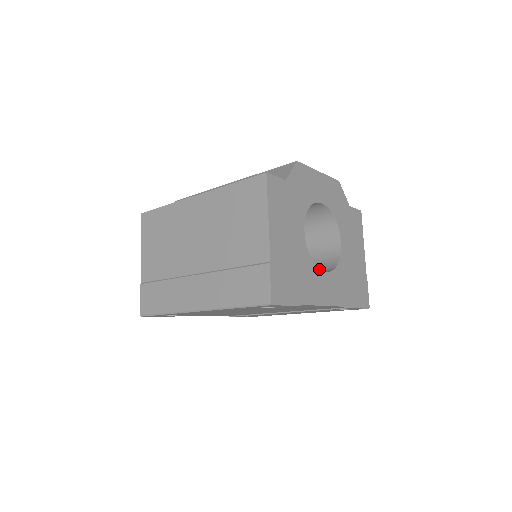
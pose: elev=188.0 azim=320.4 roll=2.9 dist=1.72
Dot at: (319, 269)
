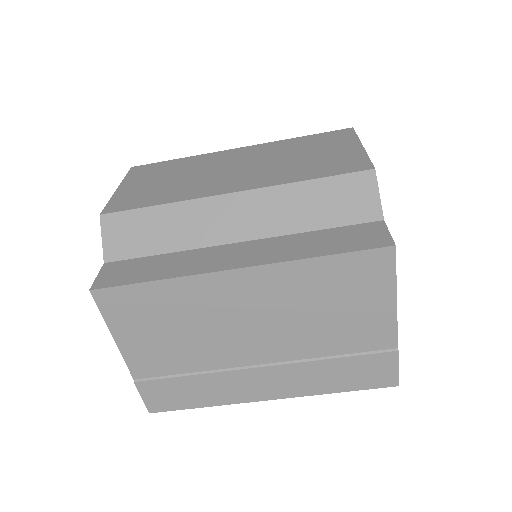
Dot at: occluded
